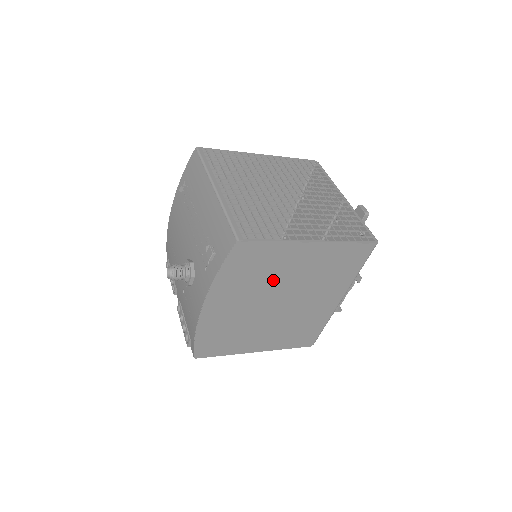
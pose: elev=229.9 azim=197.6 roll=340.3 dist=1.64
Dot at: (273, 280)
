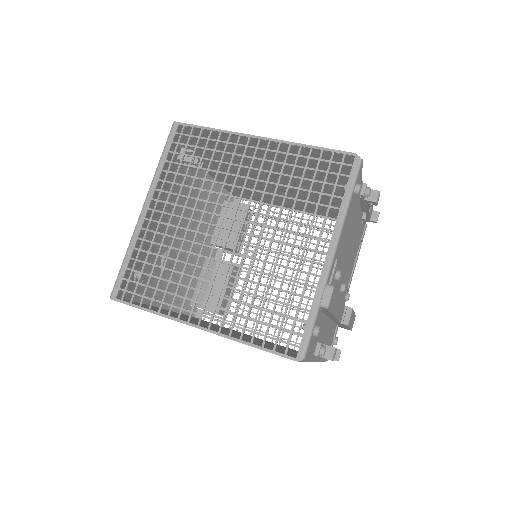
Dot at: occluded
